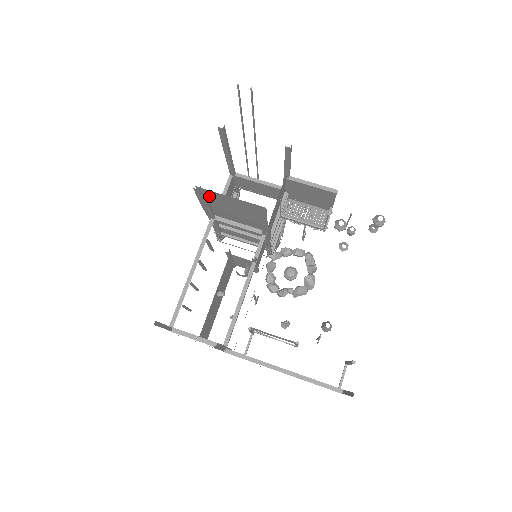
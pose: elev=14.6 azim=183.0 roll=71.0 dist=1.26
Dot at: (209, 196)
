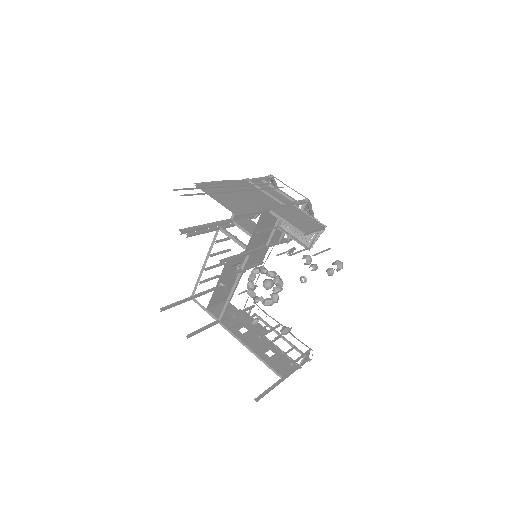
Dot at: (193, 234)
